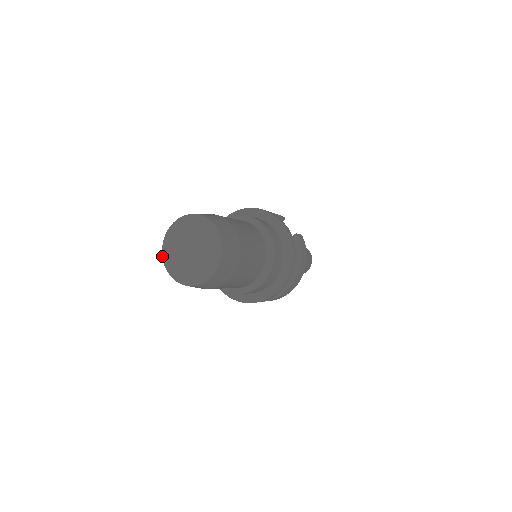
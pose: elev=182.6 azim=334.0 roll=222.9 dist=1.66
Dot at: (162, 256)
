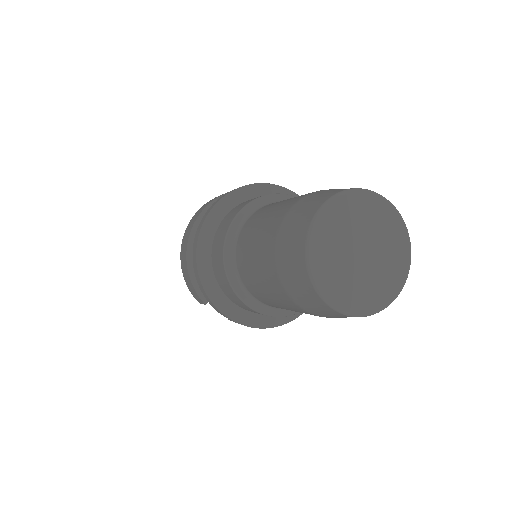
Dot at: (313, 280)
